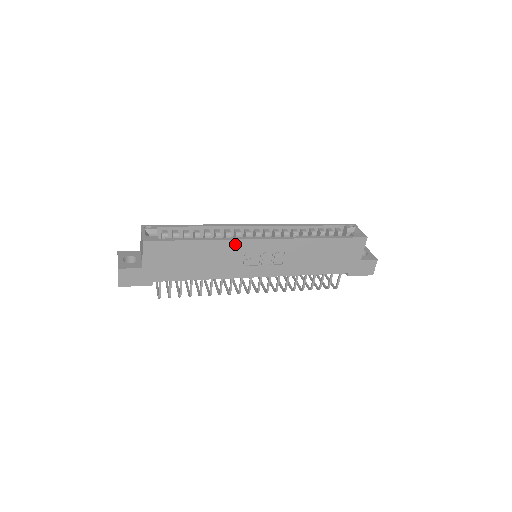
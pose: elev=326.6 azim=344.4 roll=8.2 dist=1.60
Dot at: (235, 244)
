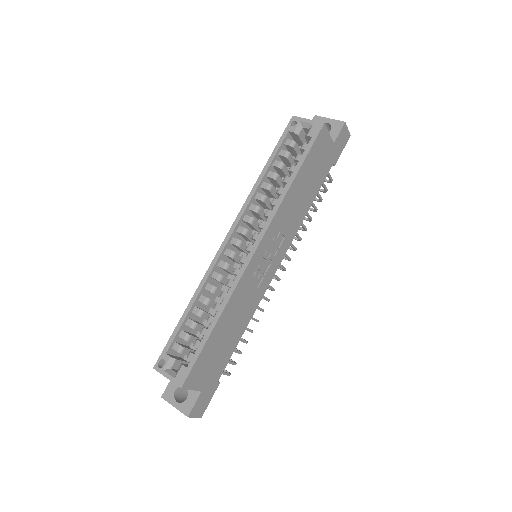
Dot at: (241, 285)
